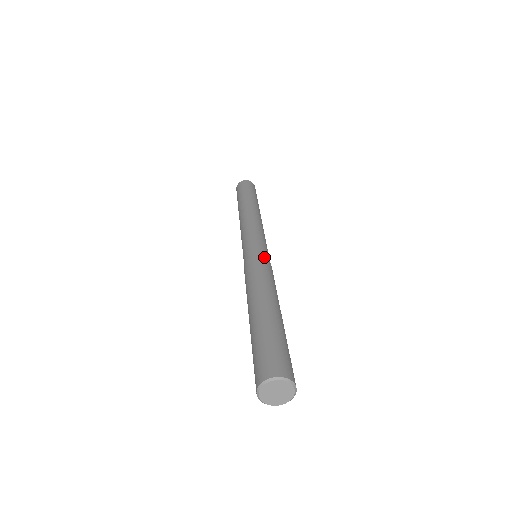
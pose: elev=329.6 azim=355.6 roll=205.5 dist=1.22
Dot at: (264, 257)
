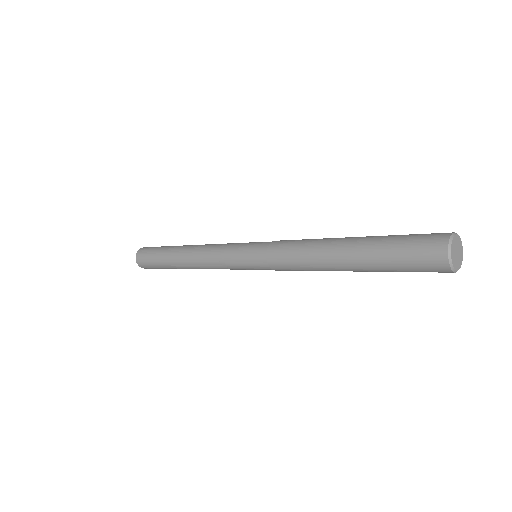
Dot at: (272, 242)
